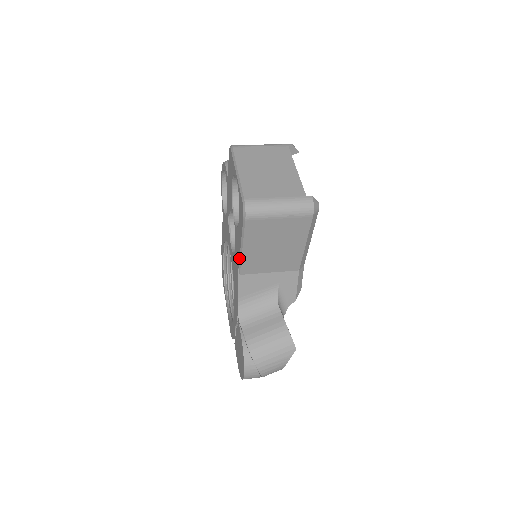
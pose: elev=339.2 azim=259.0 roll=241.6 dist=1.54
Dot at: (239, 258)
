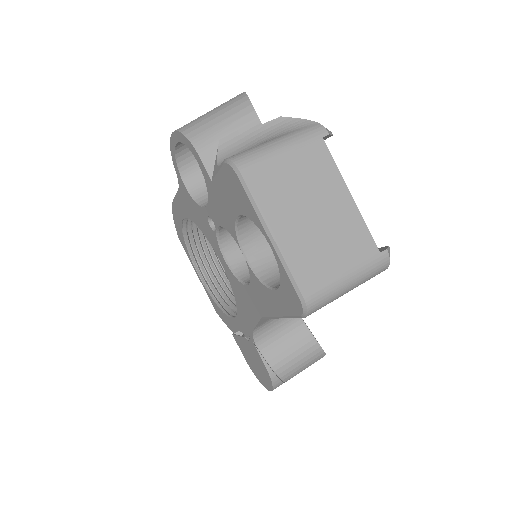
Dot at: (269, 317)
